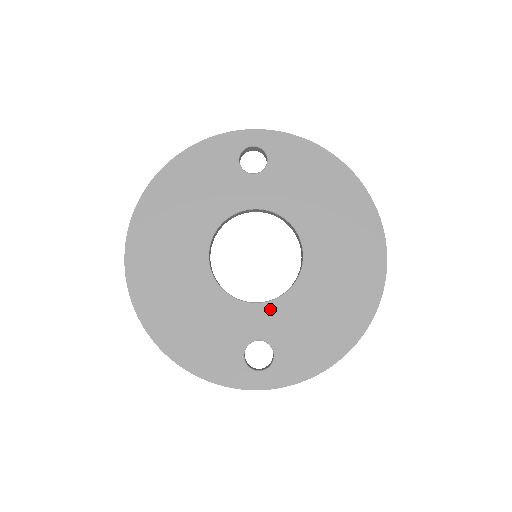
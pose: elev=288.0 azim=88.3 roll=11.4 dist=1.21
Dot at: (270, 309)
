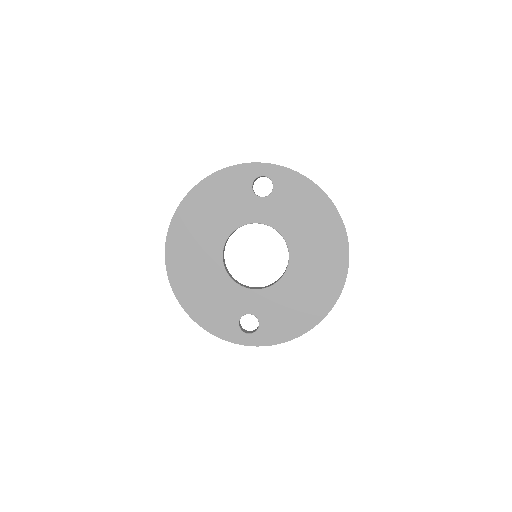
Dot at: (260, 295)
